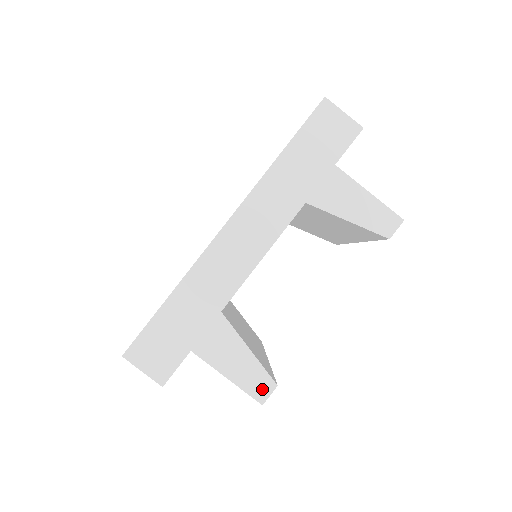
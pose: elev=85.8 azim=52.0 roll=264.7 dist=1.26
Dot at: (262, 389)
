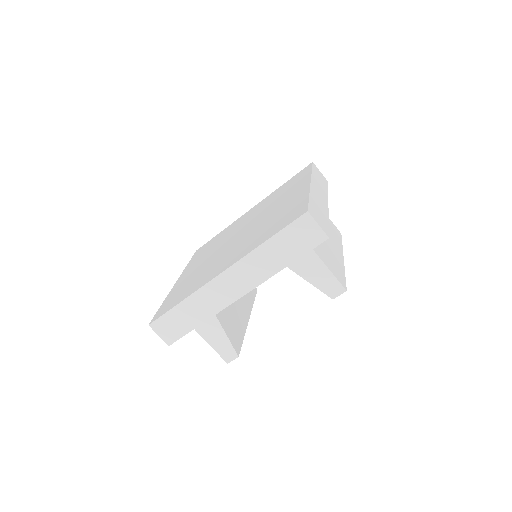
Dot at: (229, 356)
